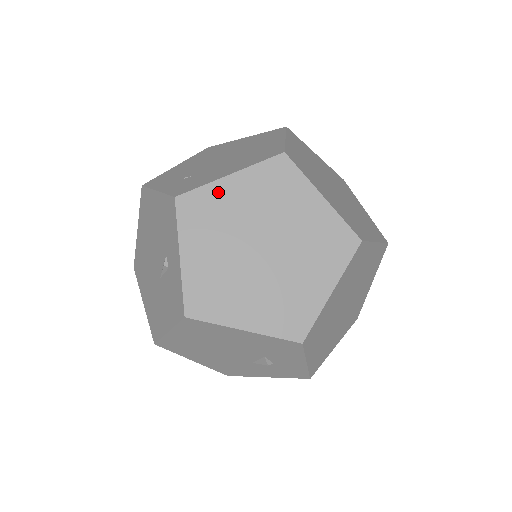
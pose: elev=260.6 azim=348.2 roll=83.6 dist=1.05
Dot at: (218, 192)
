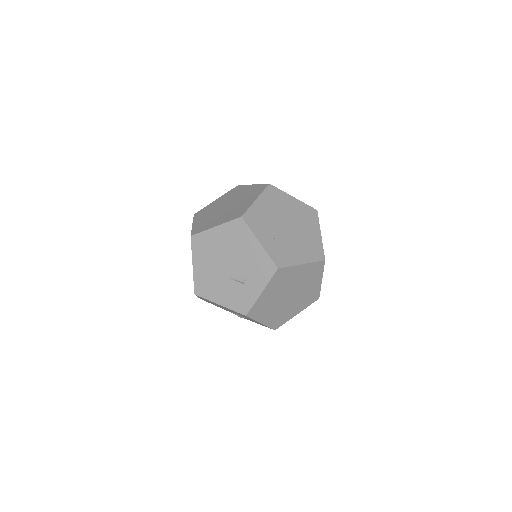
Dot at: (293, 270)
